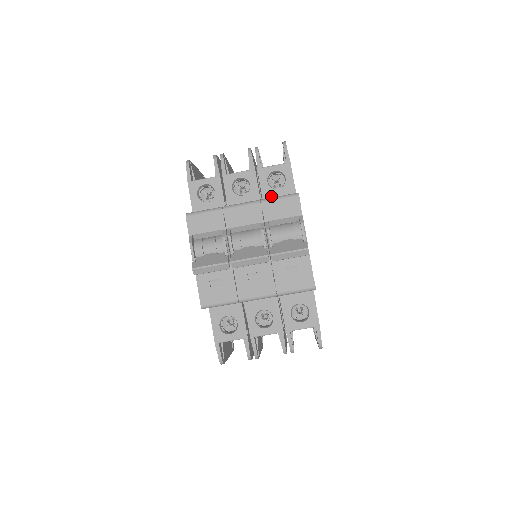
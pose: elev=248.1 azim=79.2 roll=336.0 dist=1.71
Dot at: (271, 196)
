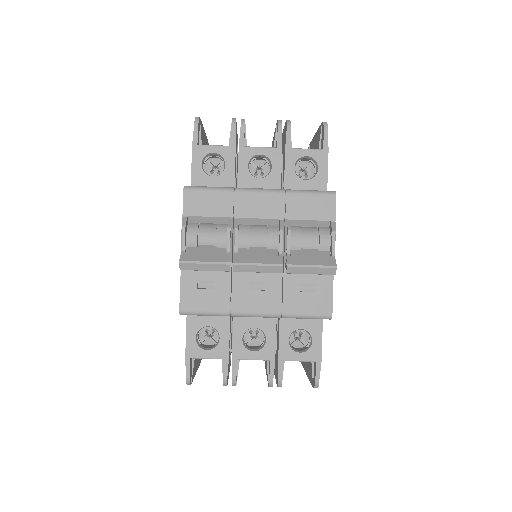
Dot at: (295, 187)
